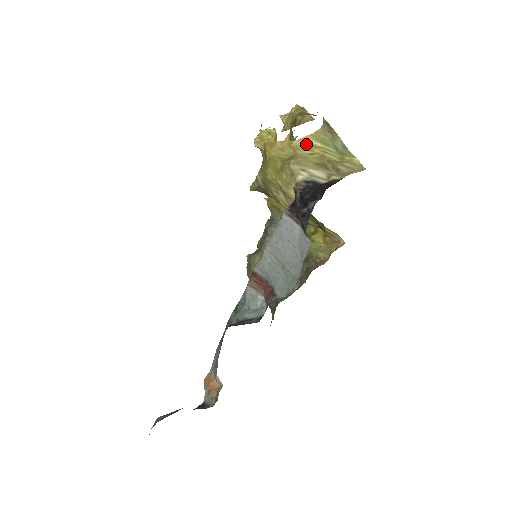
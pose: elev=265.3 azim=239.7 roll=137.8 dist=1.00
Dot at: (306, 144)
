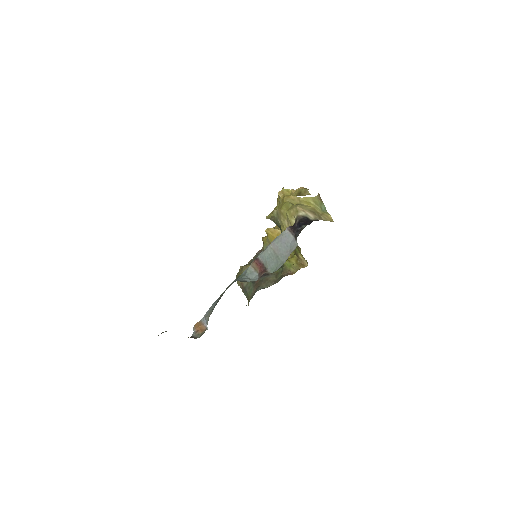
Dot at: (307, 201)
